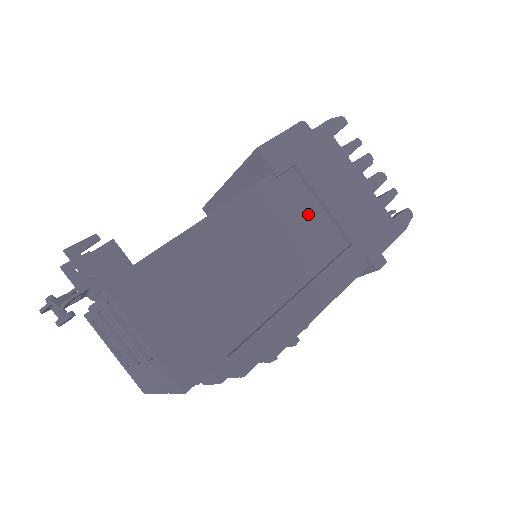
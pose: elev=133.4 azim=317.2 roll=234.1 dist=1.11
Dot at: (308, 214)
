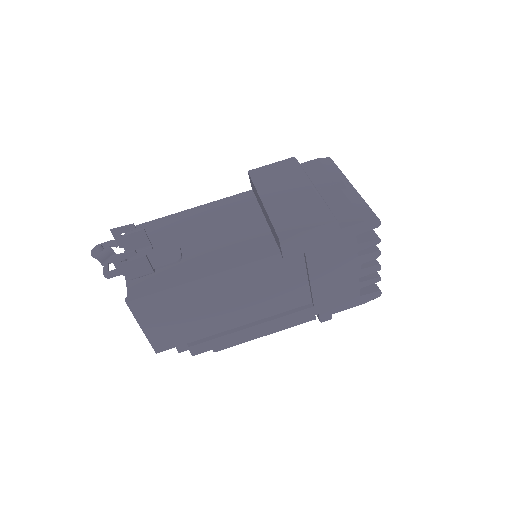
Dot at: (294, 281)
